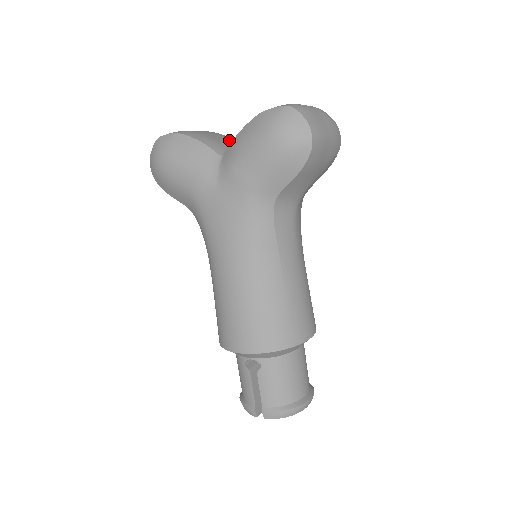
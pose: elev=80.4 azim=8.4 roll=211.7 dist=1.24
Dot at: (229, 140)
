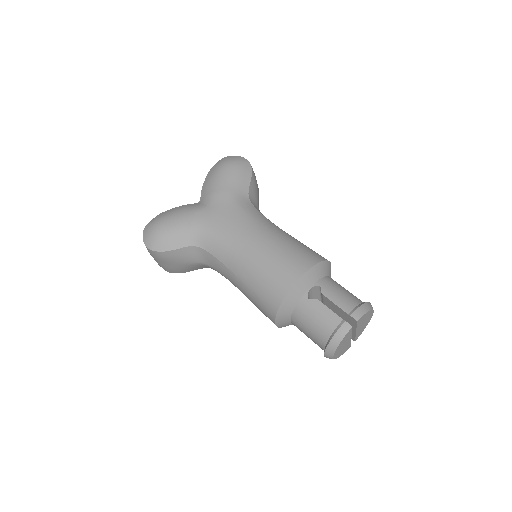
Dot at: occluded
